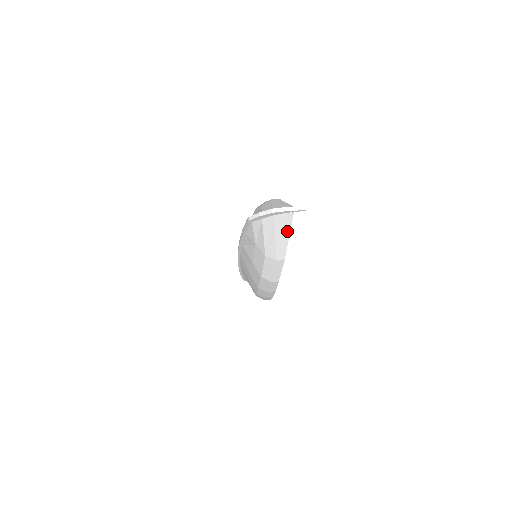
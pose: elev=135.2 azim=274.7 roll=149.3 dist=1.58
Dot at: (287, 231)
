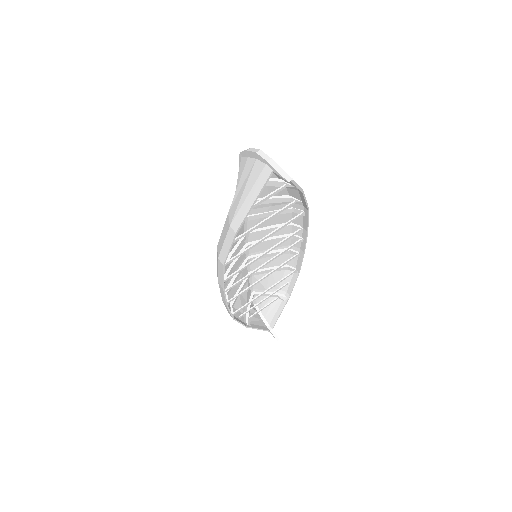
Dot at: (256, 192)
